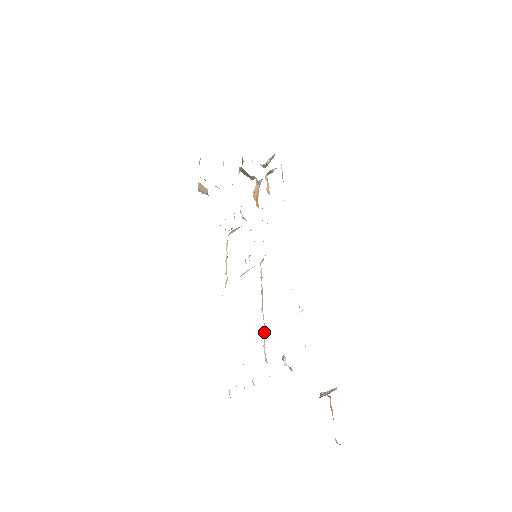
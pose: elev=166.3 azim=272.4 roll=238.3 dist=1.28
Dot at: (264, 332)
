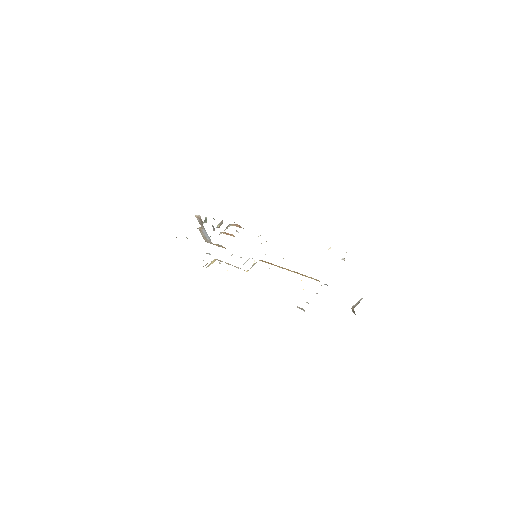
Dot at: occluded
